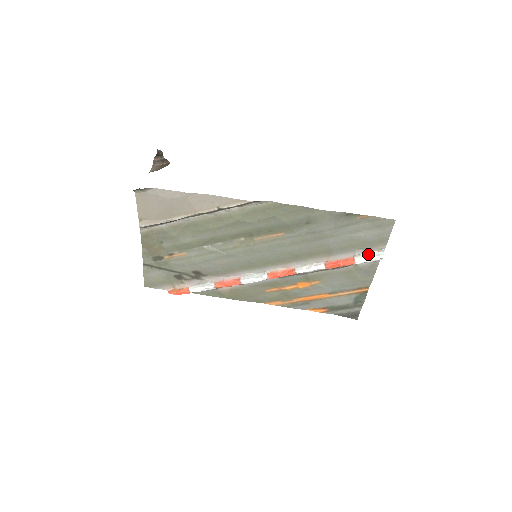
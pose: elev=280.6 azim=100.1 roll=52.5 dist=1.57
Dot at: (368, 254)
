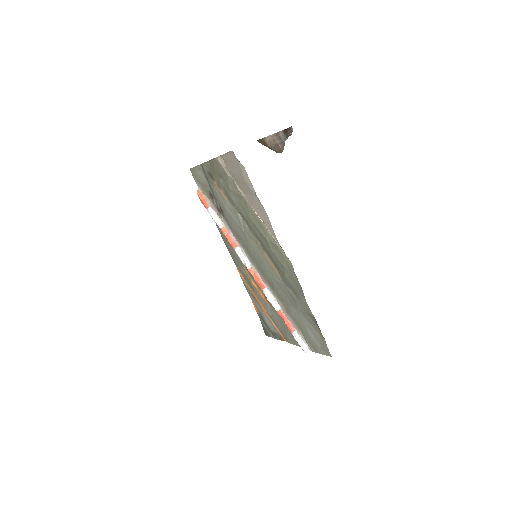
Dot at: (303, 340)
